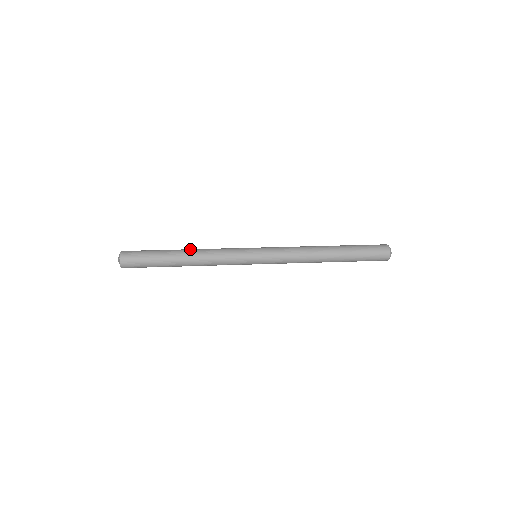
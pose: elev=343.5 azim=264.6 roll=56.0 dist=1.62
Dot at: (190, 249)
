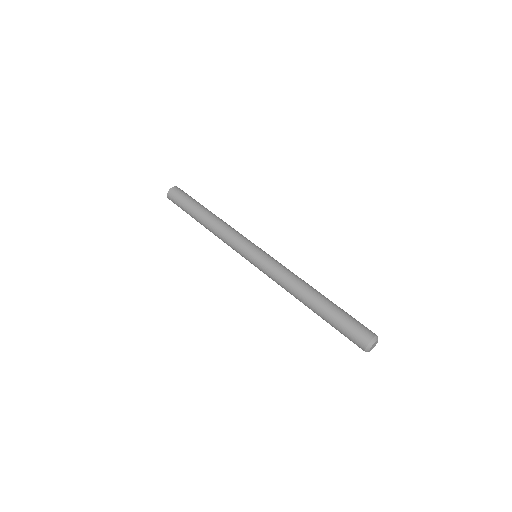
Dot at: occluded
